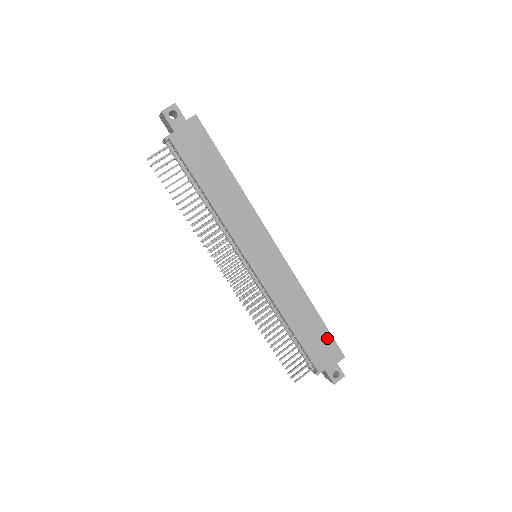
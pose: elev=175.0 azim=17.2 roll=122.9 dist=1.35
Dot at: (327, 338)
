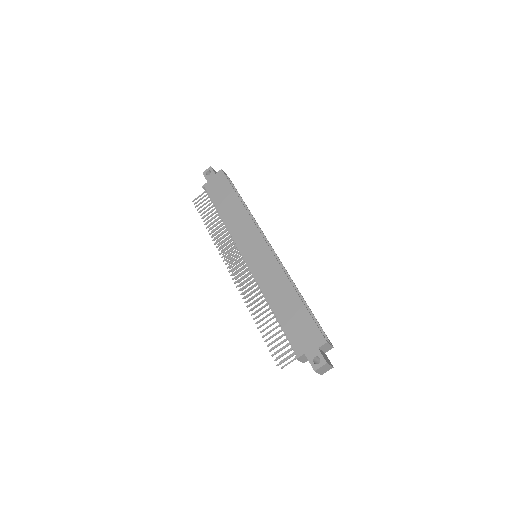
Dot at: (308, 321)
